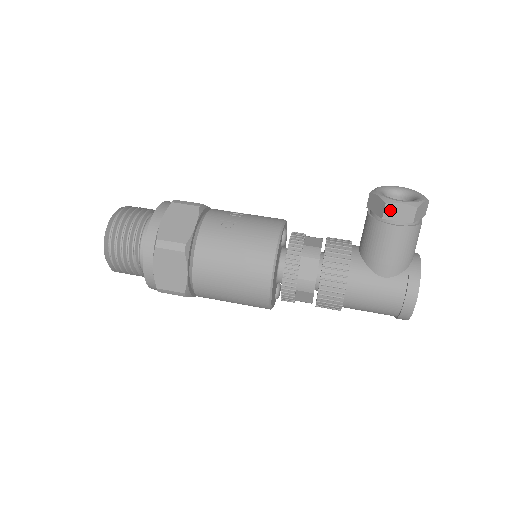
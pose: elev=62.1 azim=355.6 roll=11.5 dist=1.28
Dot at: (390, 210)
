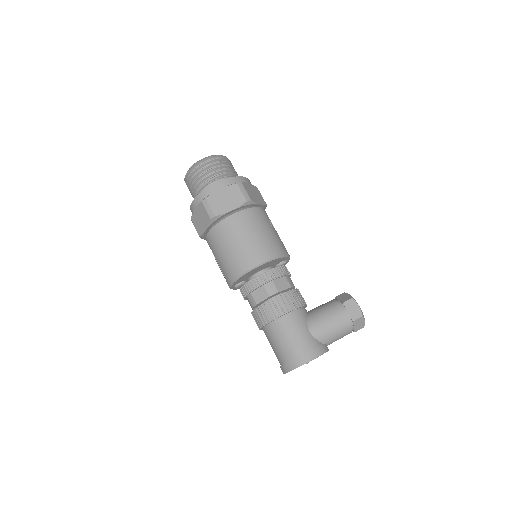
Dot at: (351, 303)
